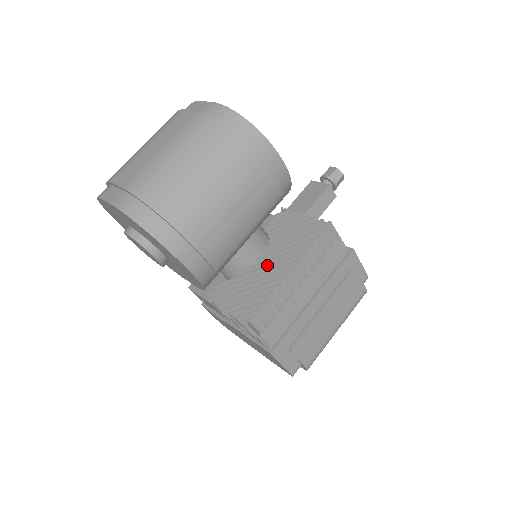
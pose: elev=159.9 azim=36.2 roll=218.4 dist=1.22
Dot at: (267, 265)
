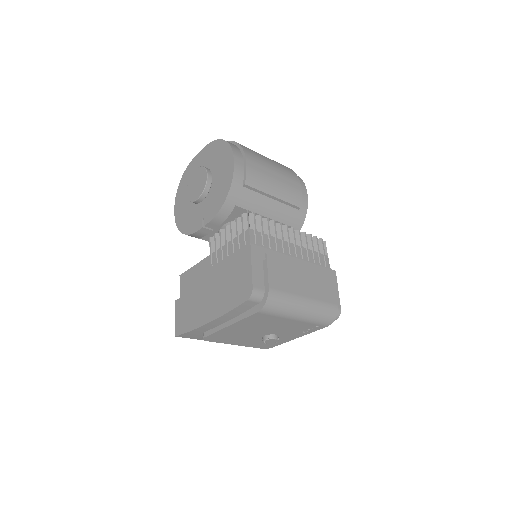
Dot at: occluded
